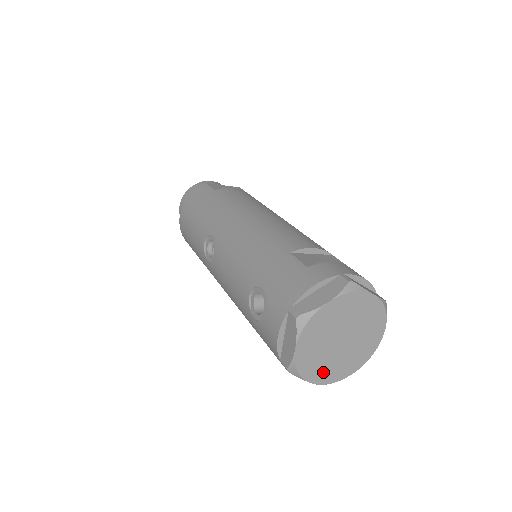
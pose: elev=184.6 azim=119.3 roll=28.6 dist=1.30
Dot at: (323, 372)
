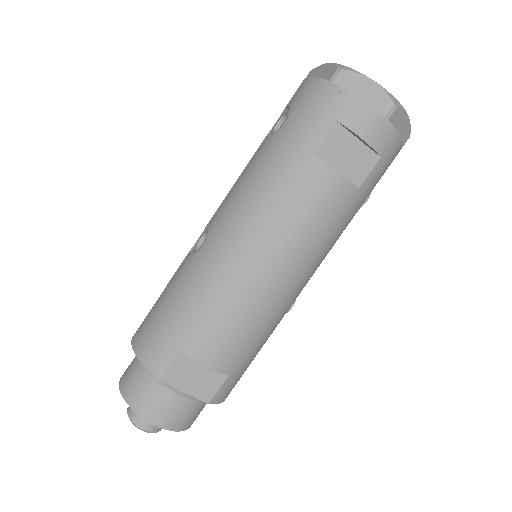
Dot at: occluded
